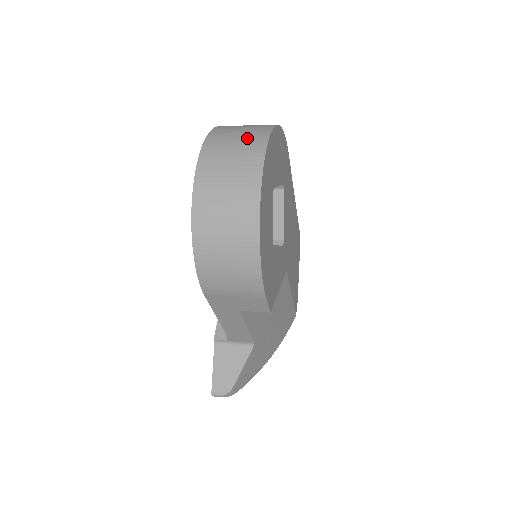
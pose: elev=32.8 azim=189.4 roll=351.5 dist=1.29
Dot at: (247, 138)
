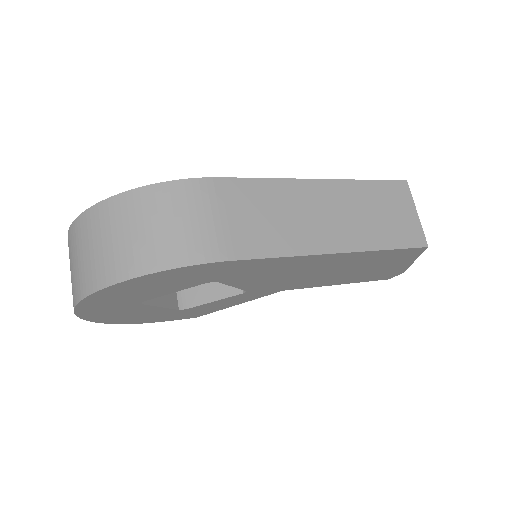
Dot at: (76, 275)
